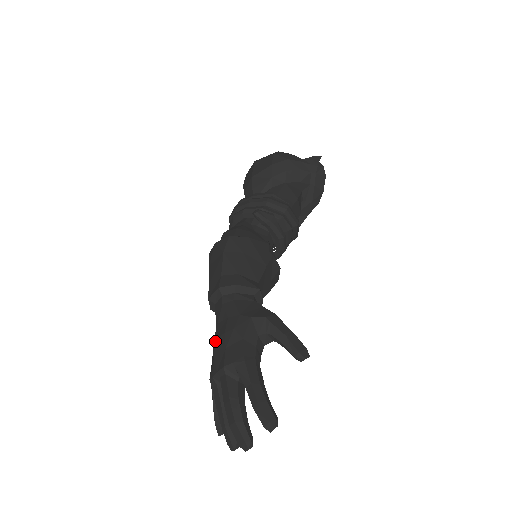
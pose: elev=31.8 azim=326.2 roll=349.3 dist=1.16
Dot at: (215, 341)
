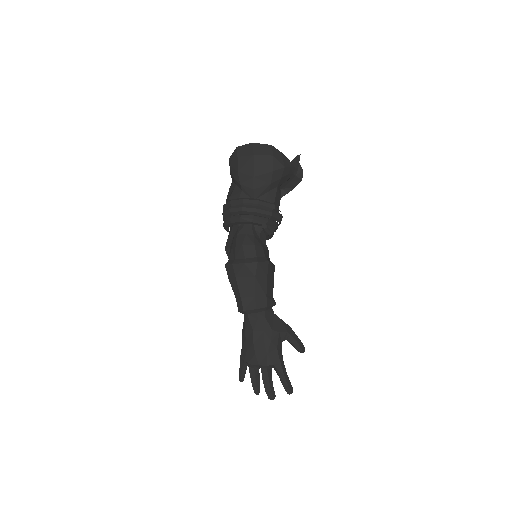
Dot at: (255, 345)
